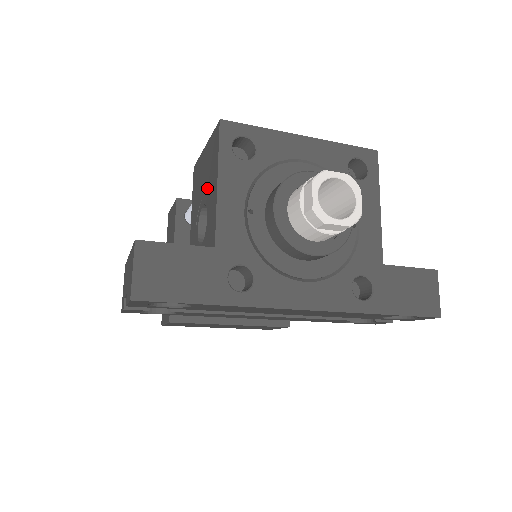
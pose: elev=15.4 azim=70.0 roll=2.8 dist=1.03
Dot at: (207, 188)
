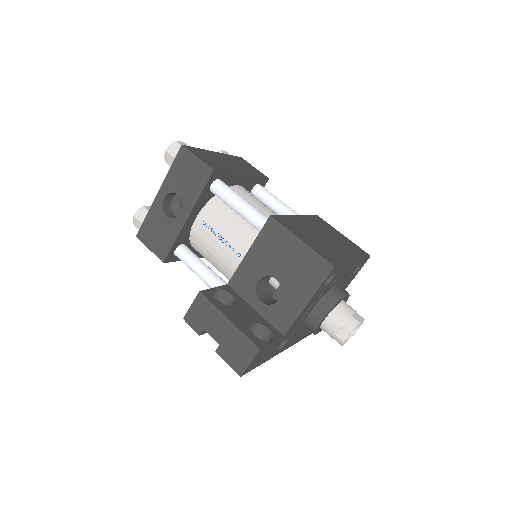
Dot at: (290, 281)
